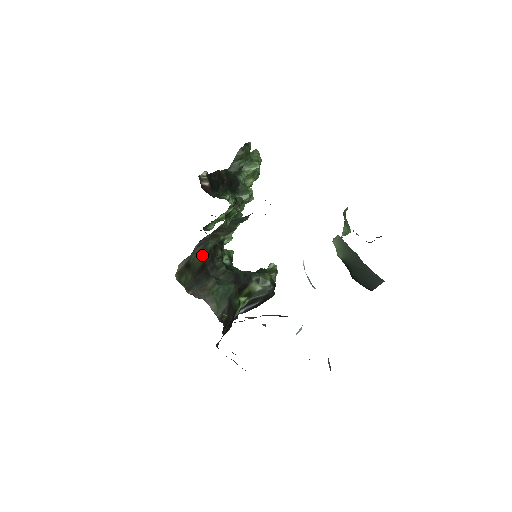
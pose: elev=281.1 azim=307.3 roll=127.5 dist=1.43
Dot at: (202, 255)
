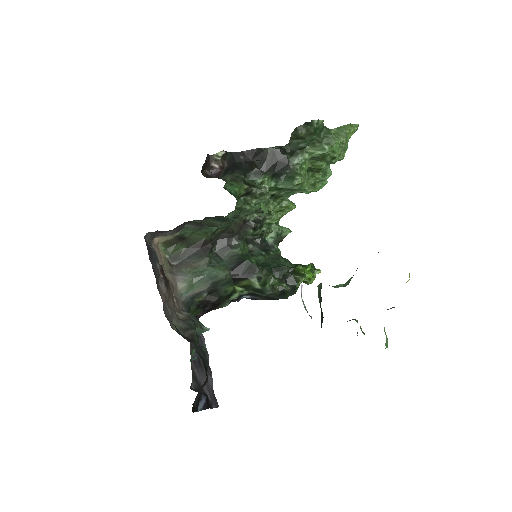
Dot at: (204, 232)
